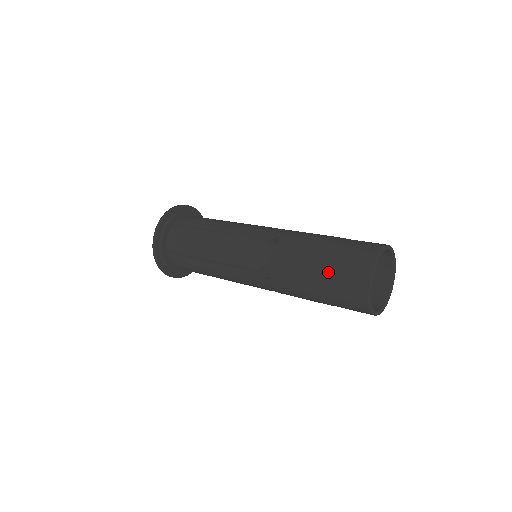
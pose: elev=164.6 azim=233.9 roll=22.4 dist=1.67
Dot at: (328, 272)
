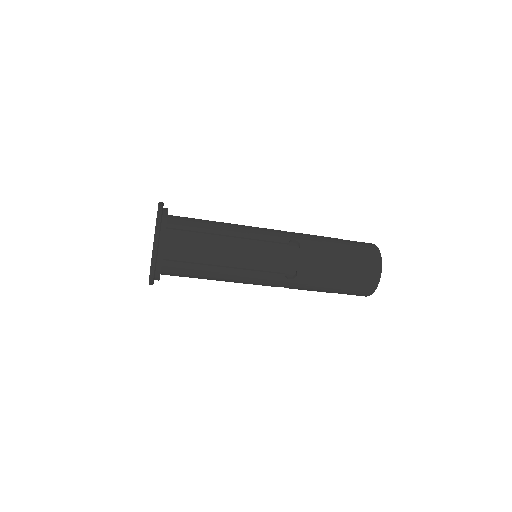
Dot at: (350, 270)
